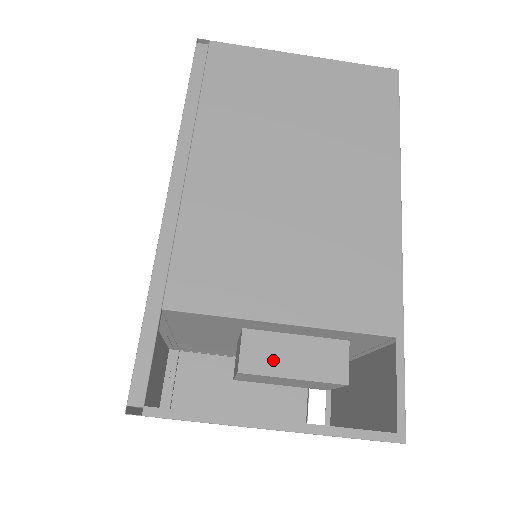
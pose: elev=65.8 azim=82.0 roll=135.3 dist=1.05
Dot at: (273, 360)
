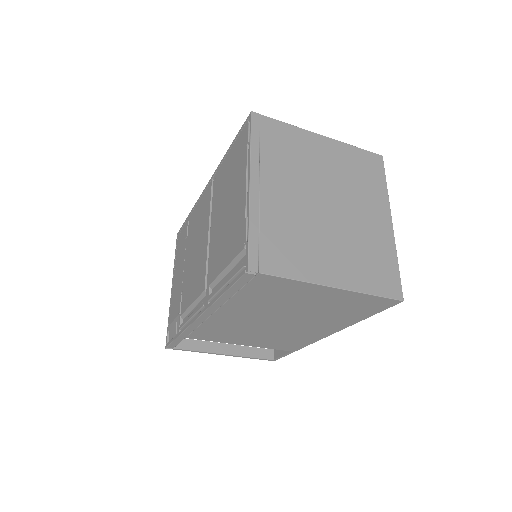
Dot at: occluded
